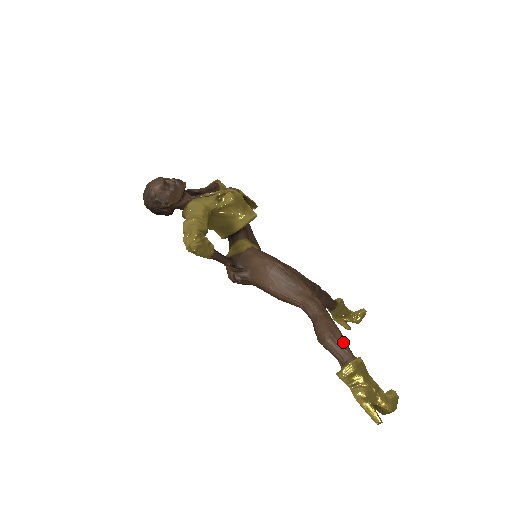
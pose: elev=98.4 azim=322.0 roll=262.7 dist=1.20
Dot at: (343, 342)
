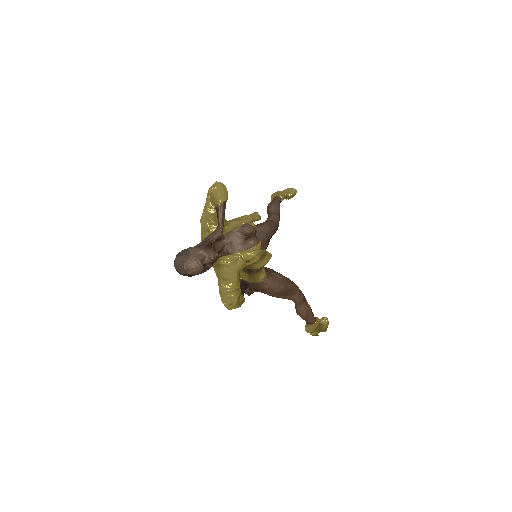
Dot at: (312, 316)
